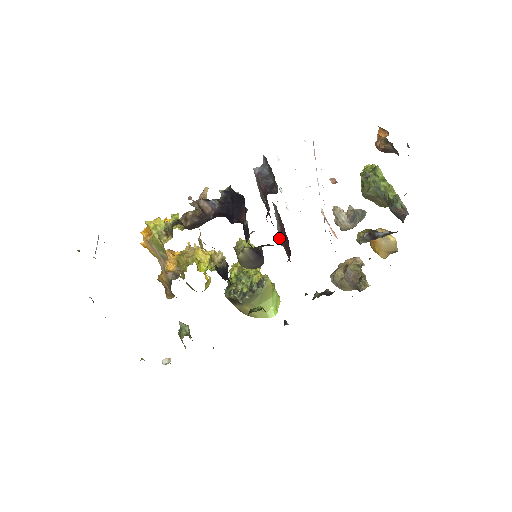
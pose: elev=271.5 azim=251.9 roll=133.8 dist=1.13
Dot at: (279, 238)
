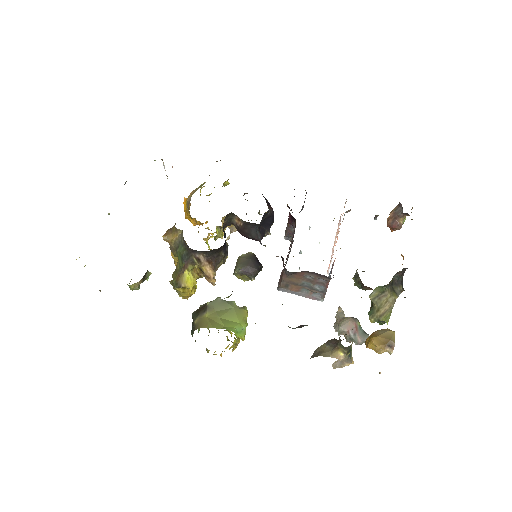
Dot at: (280, 278)
